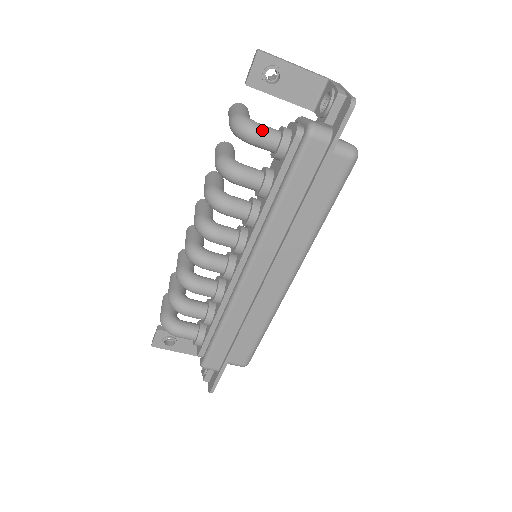
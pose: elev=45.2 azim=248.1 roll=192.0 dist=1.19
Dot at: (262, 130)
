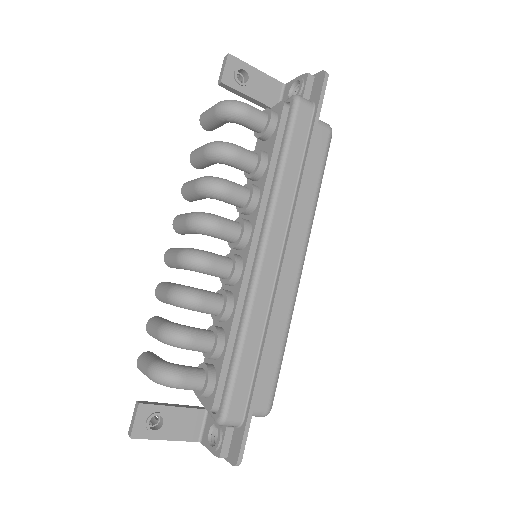
Dot at: (251, 106)
